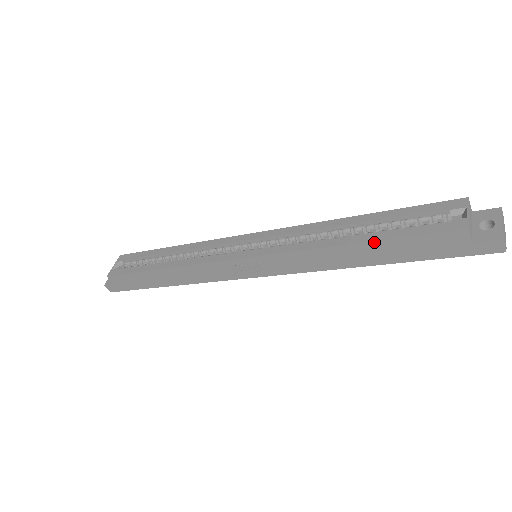
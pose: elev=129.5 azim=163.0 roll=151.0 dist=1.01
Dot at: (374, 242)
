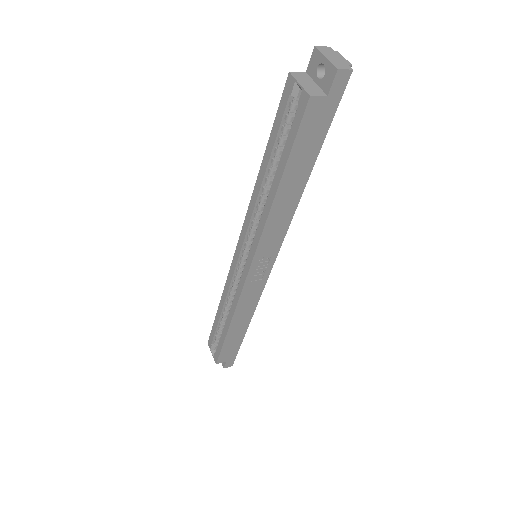
Dot at: (284, 173)
